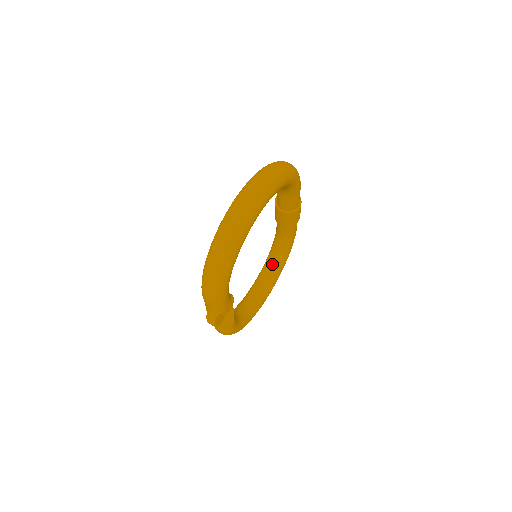
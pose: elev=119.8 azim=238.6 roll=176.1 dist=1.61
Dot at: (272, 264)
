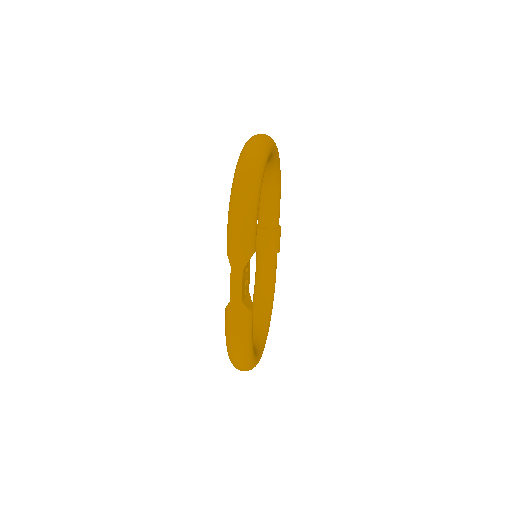
Dot at: (258, 316)
